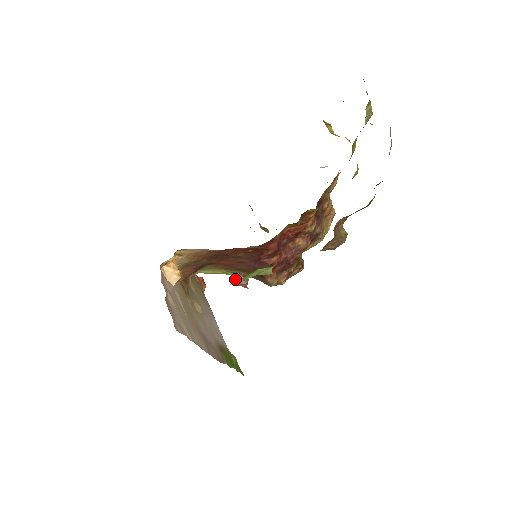
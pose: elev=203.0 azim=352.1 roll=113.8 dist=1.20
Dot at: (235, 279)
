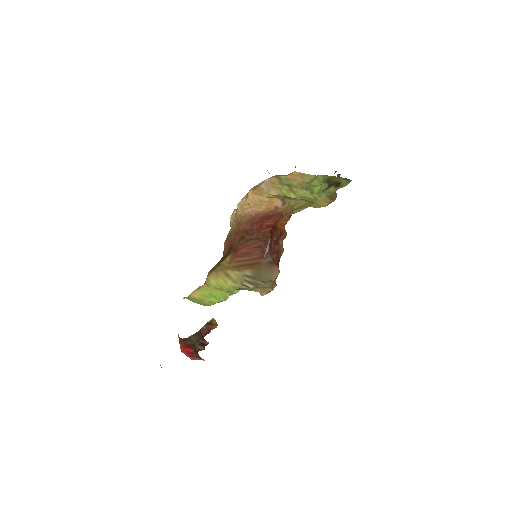
Dot at: (188, 354)
